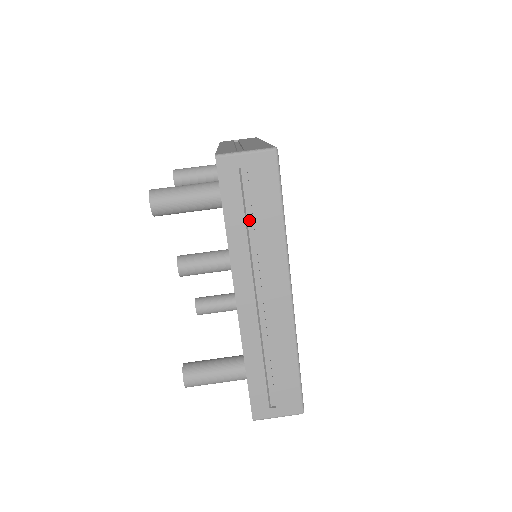
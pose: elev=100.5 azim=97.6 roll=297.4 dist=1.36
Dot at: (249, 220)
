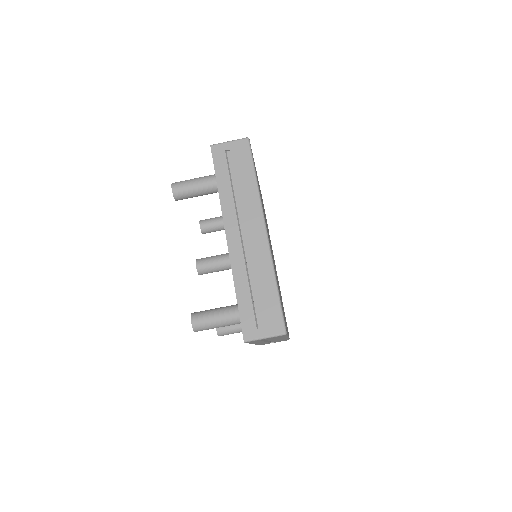
Dot at: (233, 183)
